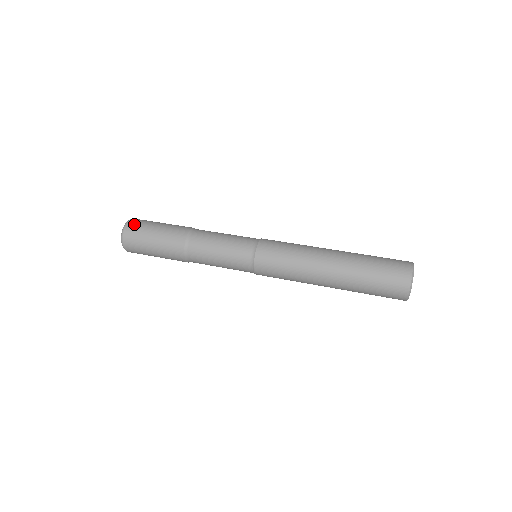
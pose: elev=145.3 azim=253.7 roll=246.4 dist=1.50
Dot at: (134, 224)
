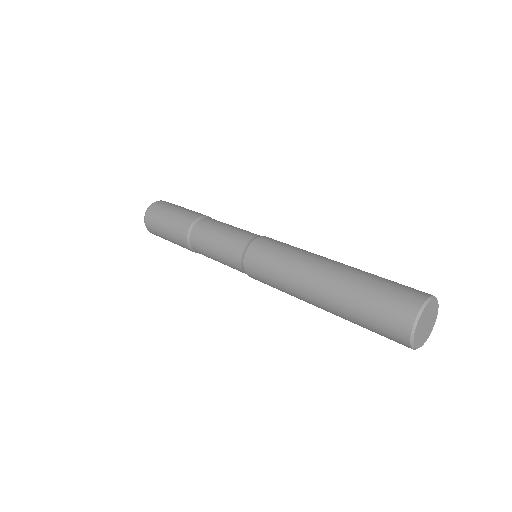
Dot at: (151, 213)
